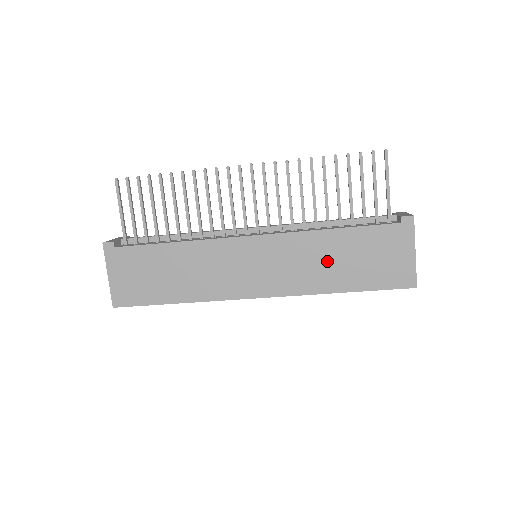
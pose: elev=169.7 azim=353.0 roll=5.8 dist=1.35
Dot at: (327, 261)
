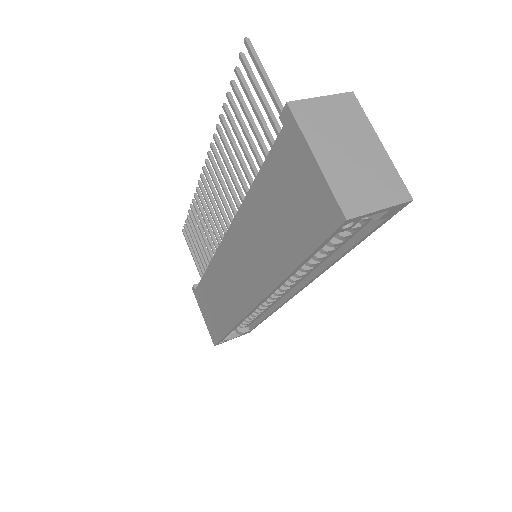
Dot at: (266, 233)
